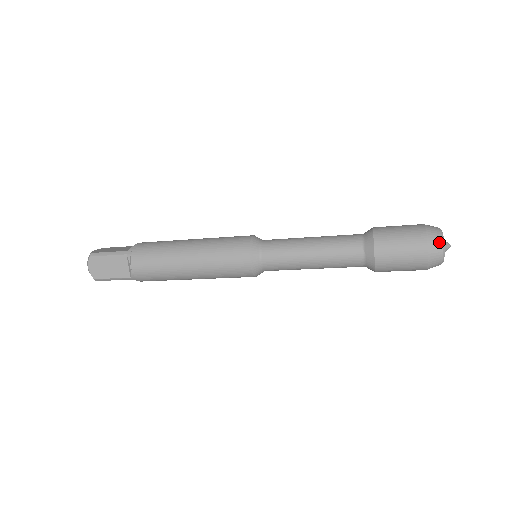
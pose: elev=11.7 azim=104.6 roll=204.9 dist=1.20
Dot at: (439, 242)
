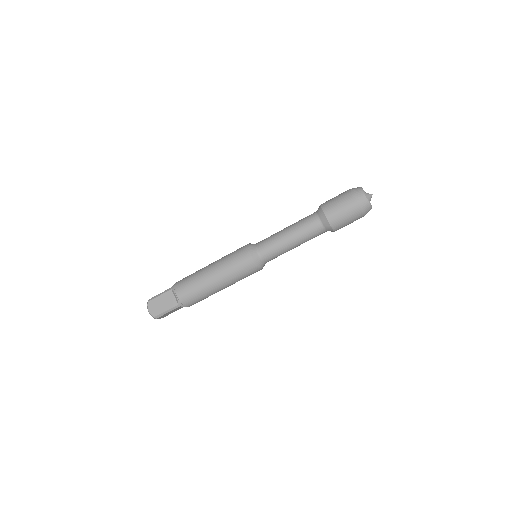
Dot at: occluded
